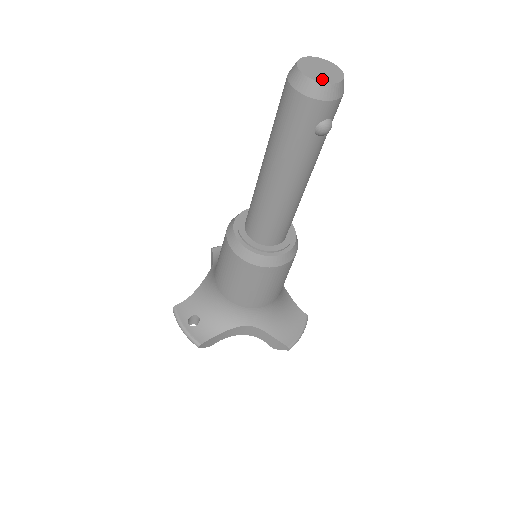
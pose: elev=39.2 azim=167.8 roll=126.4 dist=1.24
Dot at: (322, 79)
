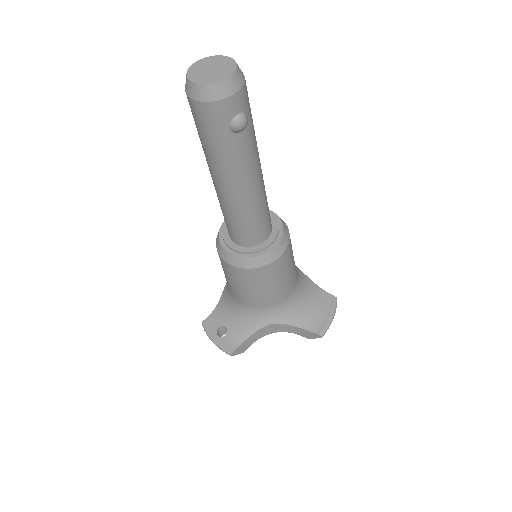
Dot at: (211, 80)
